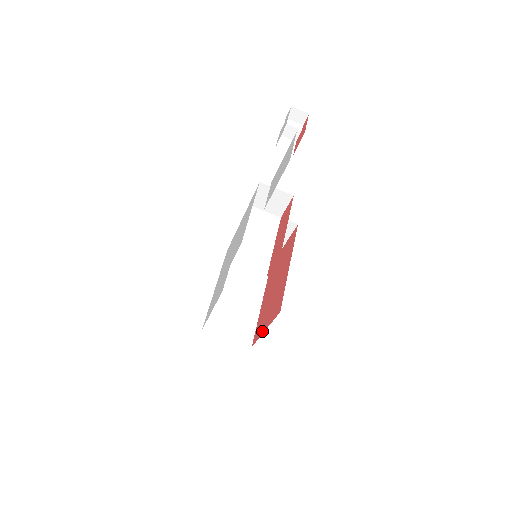
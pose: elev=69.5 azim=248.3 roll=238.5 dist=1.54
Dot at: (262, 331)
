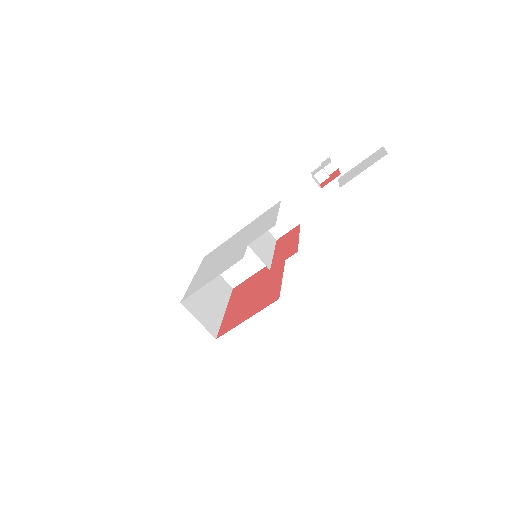
Dot at: (240, 321)
